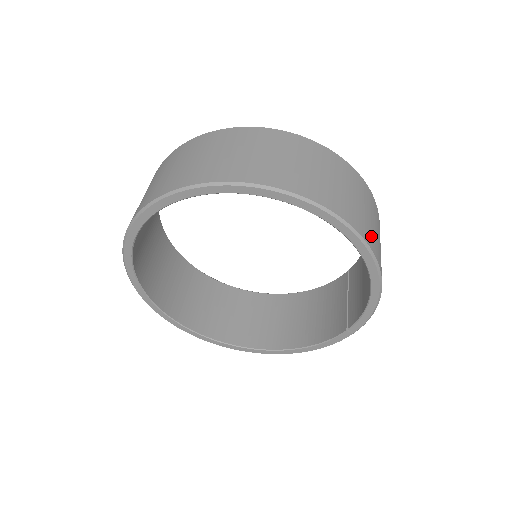
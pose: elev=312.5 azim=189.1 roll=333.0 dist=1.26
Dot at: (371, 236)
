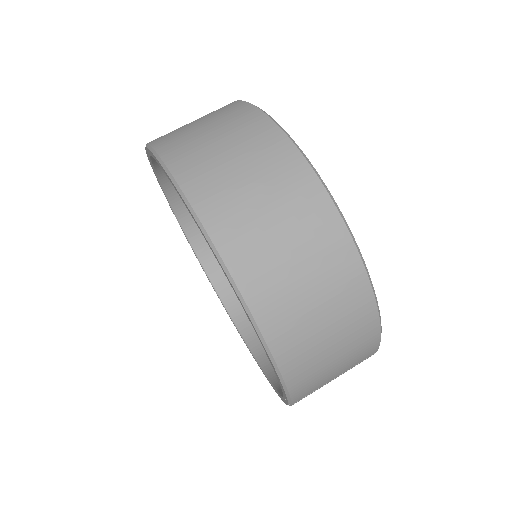
Dot at: (264, 280)
